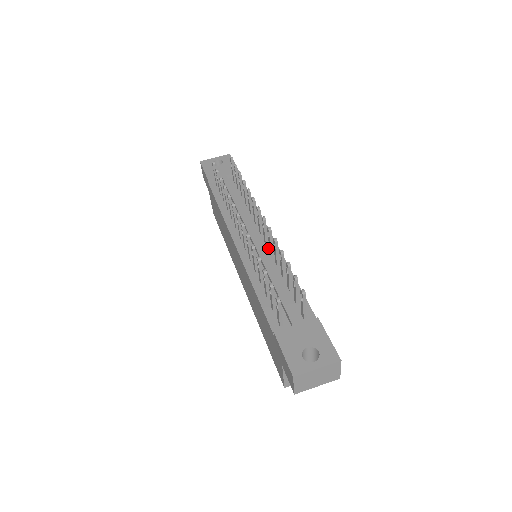
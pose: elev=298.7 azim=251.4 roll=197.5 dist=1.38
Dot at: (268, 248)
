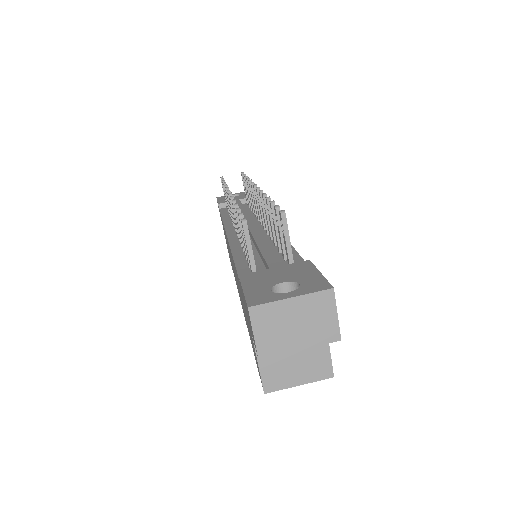
Dot at: occluded
